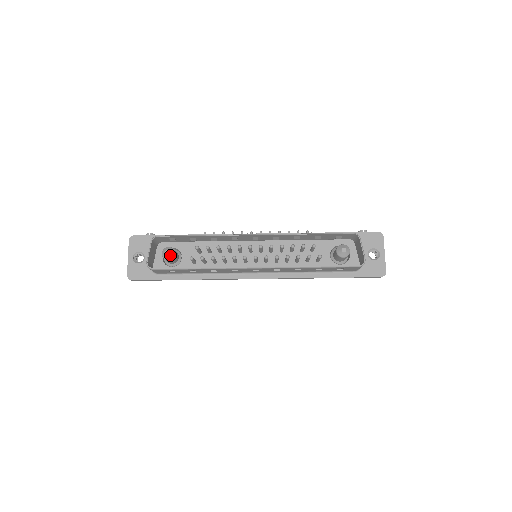
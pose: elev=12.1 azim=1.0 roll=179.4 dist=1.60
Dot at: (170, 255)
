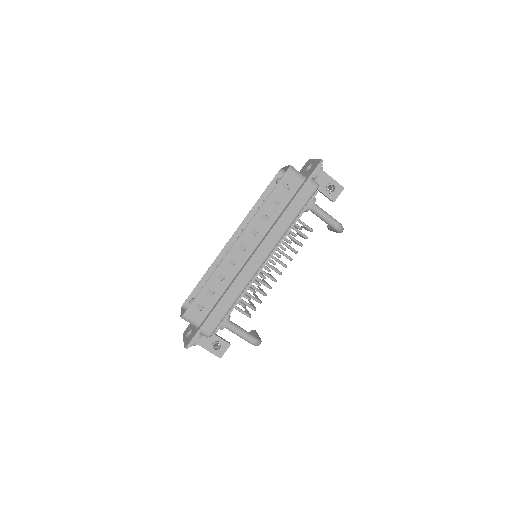
Dot at: occluded
